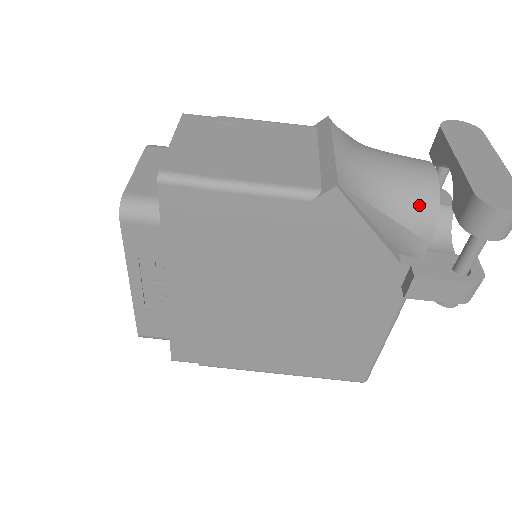
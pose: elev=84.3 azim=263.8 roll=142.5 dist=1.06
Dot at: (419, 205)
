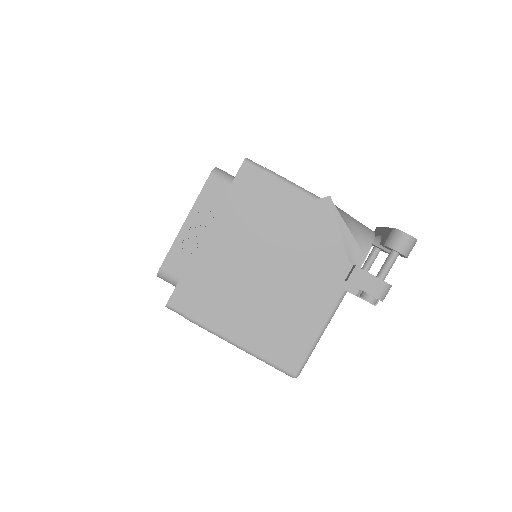
Dot at: (364, 234)
